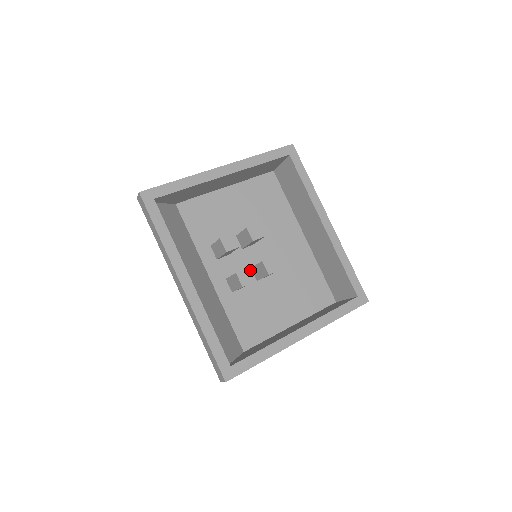
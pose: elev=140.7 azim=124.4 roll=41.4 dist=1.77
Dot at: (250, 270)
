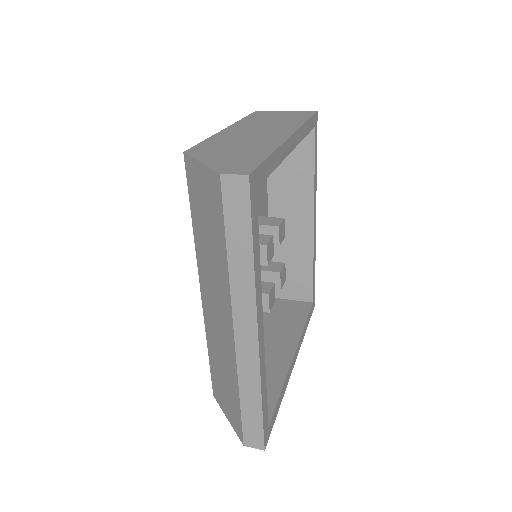
Dot at: occluded
